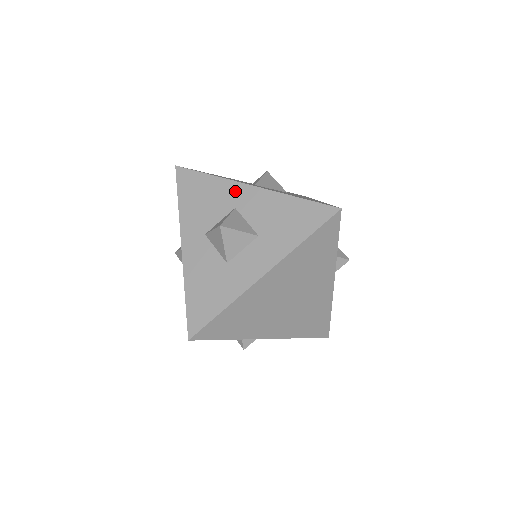
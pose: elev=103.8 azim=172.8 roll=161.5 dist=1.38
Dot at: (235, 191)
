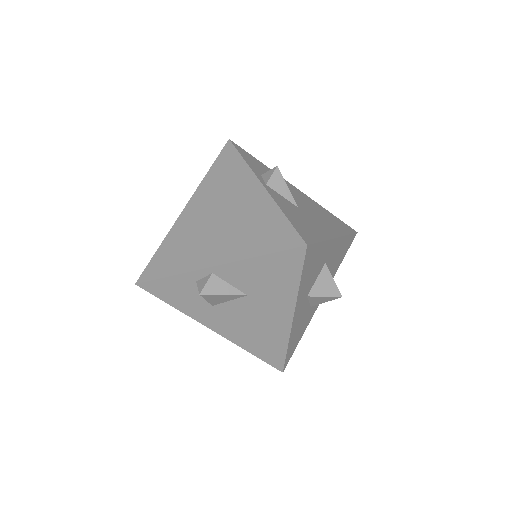
Dot at: occluded
